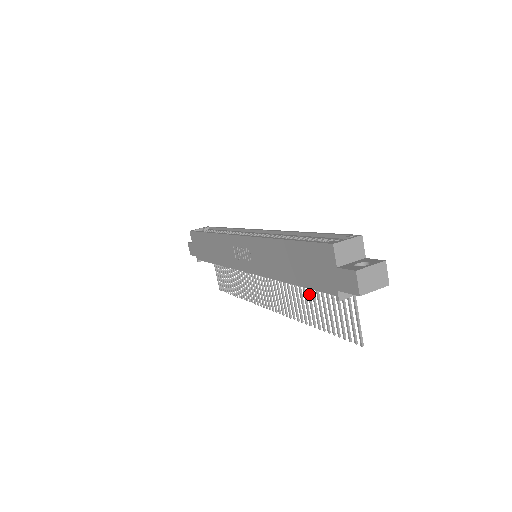
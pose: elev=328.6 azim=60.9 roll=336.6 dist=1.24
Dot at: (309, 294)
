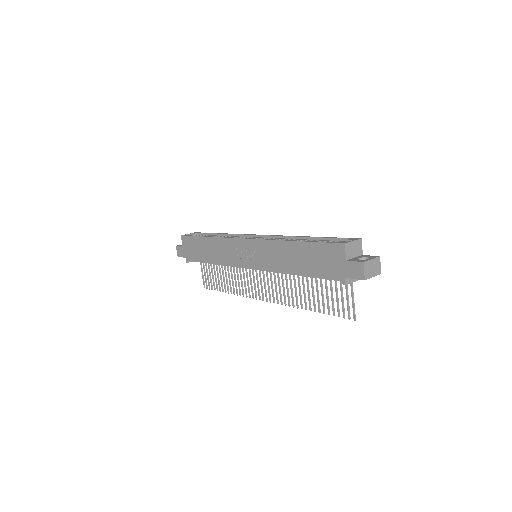
Dot at: (308, 284)
